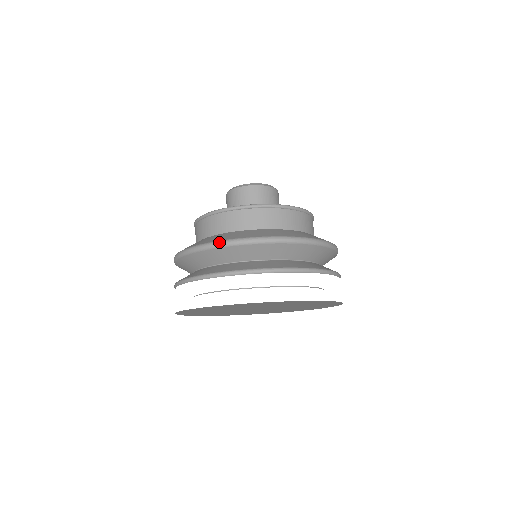
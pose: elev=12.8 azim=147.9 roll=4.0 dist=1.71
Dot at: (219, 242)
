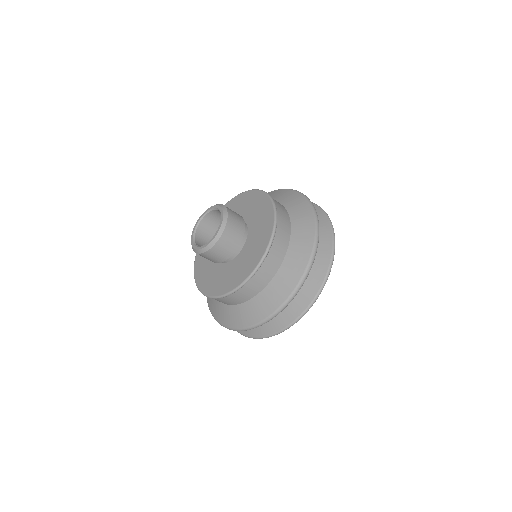
Dot at: (251, 328)
